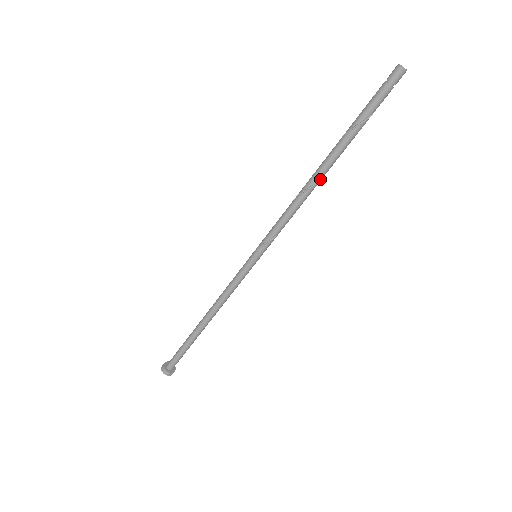
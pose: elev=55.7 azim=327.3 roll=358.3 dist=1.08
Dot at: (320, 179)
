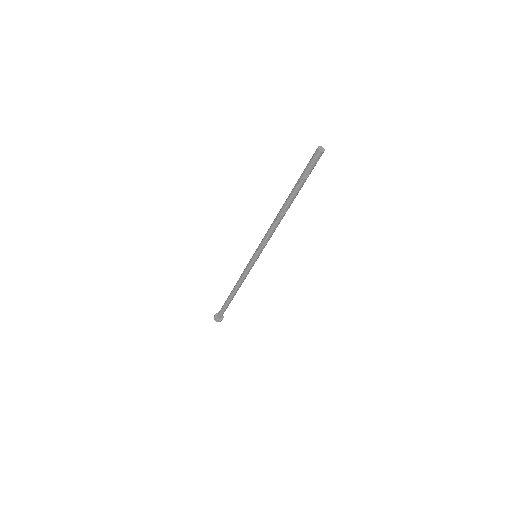
Dot at: (283, 214)
